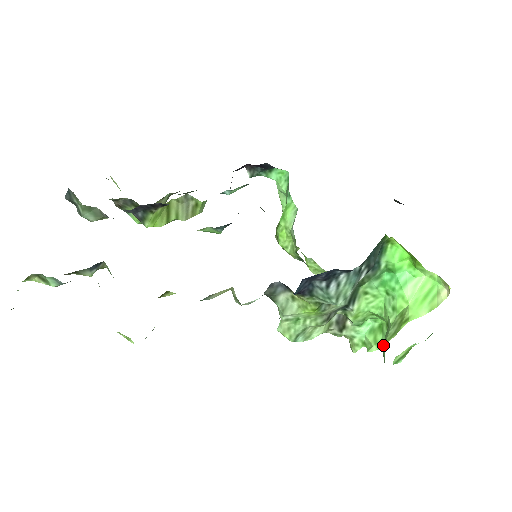
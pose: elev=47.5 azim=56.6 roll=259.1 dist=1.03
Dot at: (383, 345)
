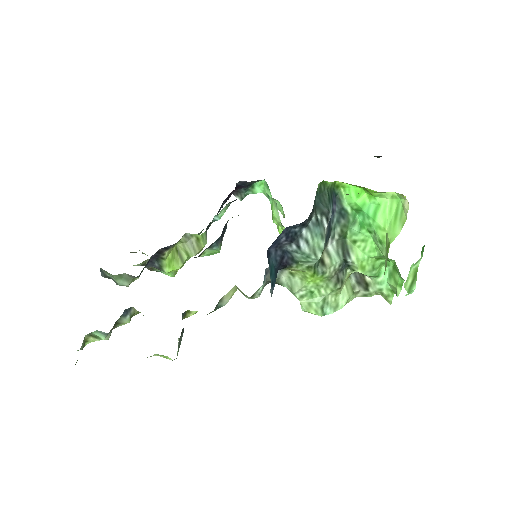
Dot at: occluded
